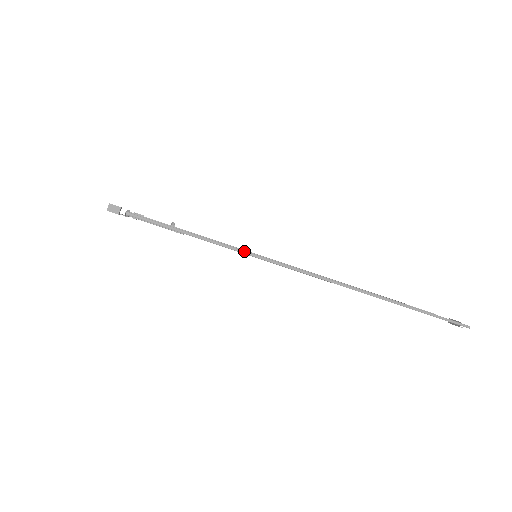
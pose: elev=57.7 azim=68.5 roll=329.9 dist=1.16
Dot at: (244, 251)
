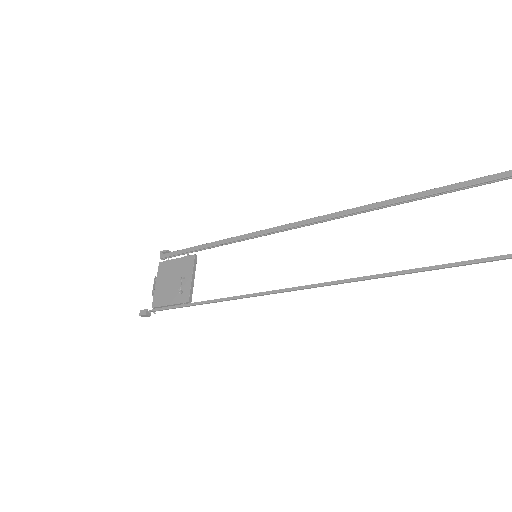
Dot at: (234, 299)
